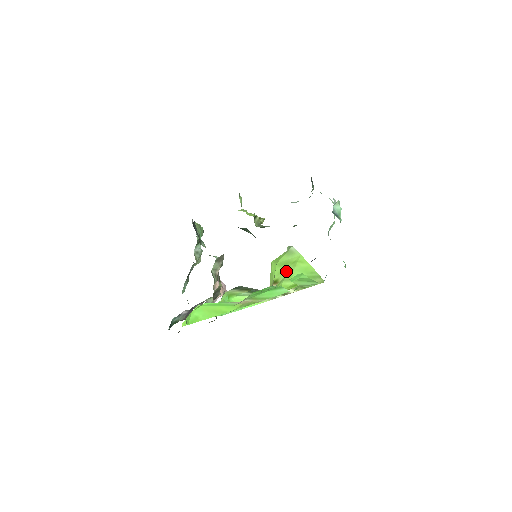
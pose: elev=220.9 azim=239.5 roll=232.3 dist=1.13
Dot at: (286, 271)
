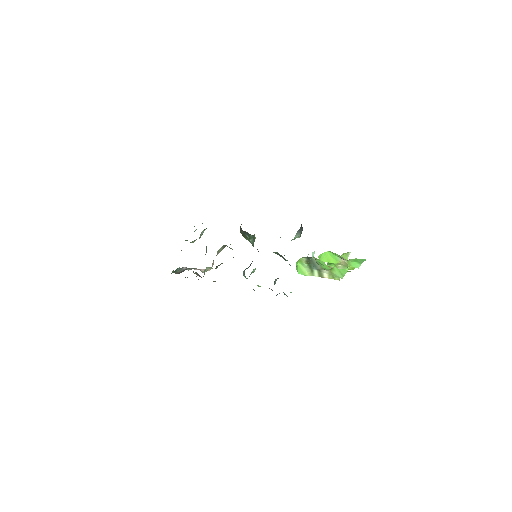
Dot at: occluded
